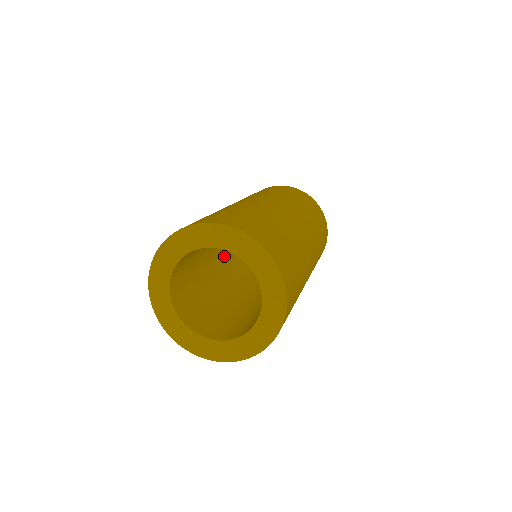
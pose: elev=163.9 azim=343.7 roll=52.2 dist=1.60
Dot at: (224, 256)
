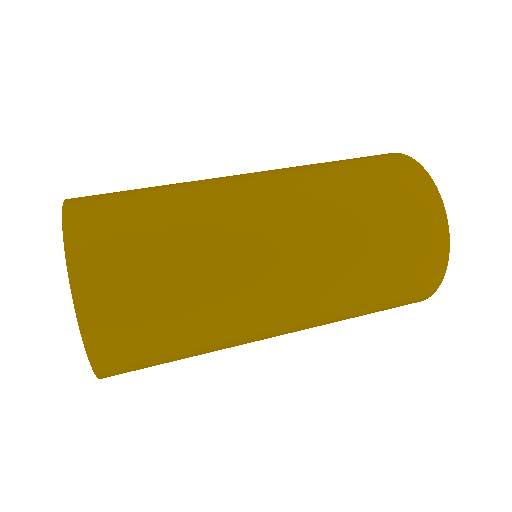
Dot at: occluded
